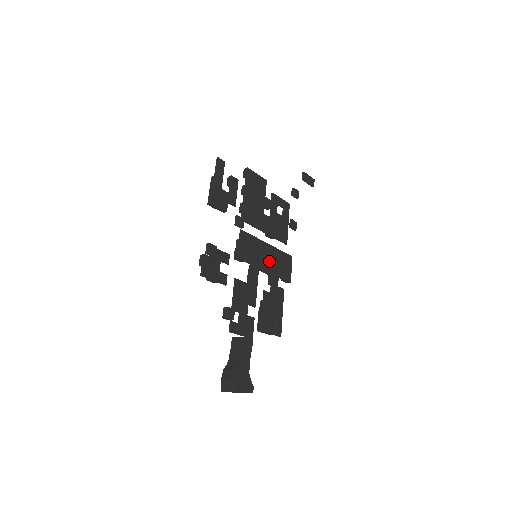
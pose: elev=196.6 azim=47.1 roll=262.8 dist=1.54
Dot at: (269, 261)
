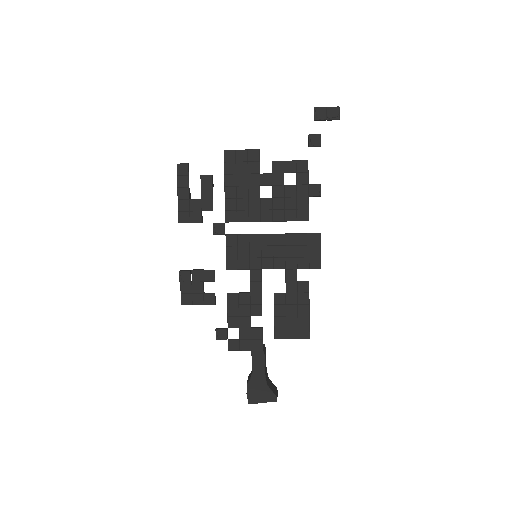
Dot at: (277, 255)
